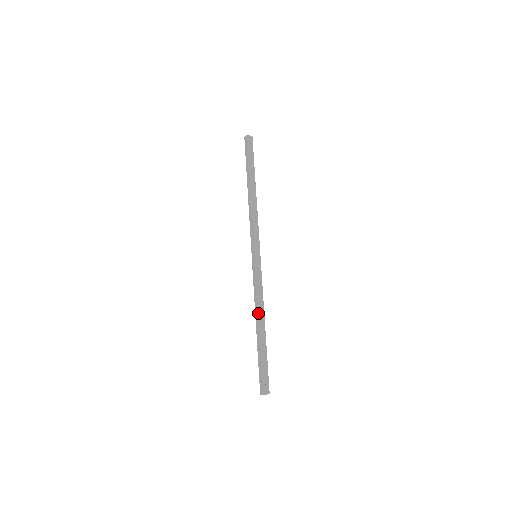
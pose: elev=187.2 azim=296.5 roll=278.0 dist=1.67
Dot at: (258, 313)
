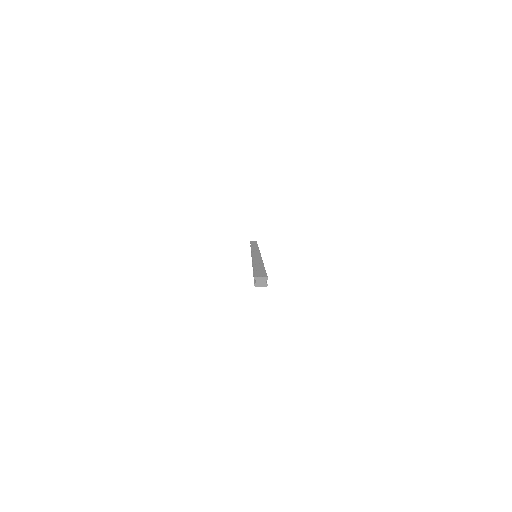
Dot at: (253, 261)
